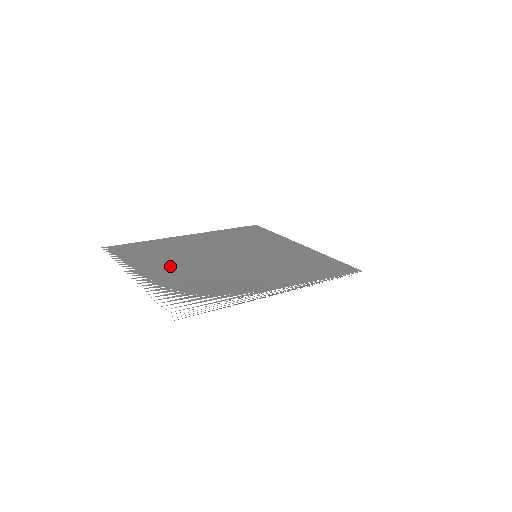
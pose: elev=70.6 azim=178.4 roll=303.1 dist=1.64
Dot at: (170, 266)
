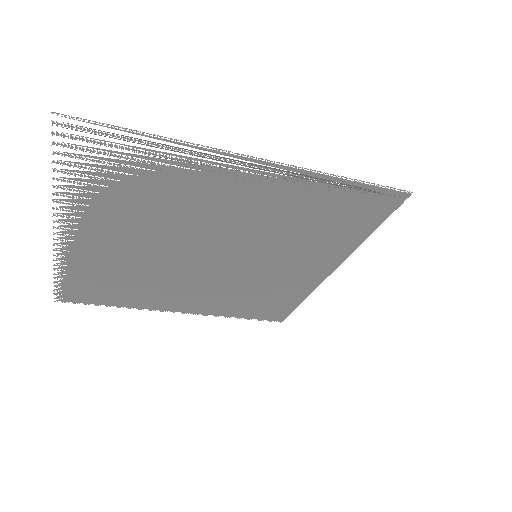
Dot at: (124, 248)
